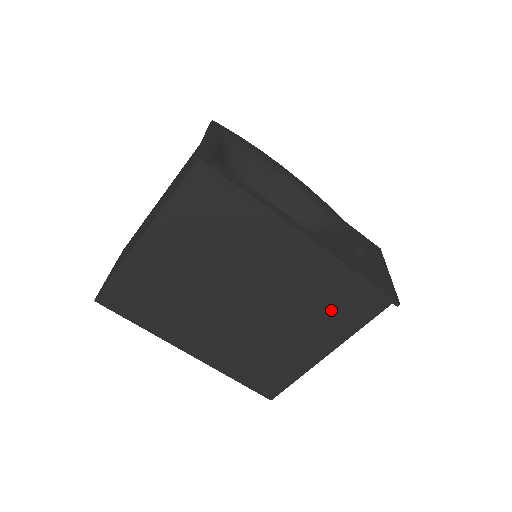
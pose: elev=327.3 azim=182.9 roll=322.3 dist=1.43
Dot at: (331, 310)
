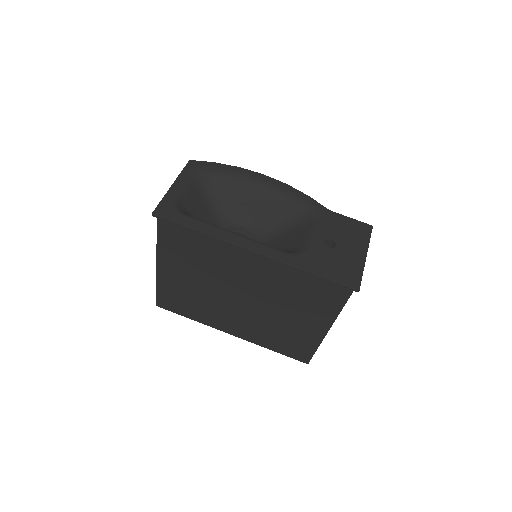
Dot at: (309, 299)
